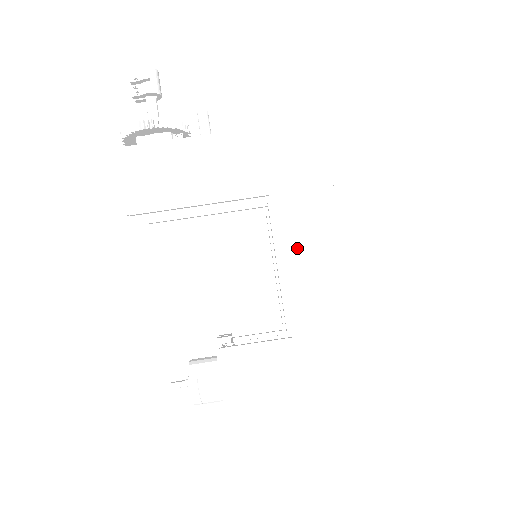
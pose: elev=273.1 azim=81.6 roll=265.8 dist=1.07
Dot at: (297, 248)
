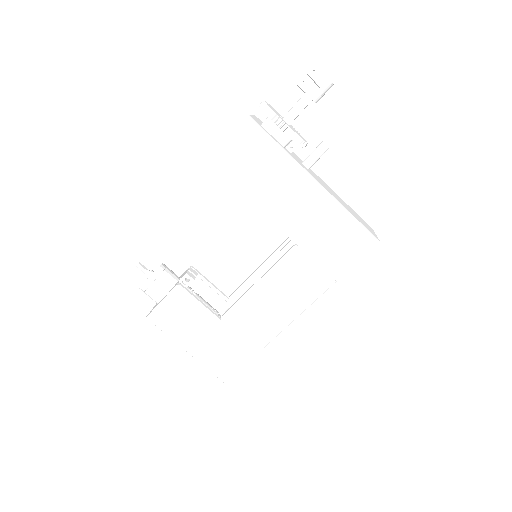
Dot at: (277, 286)
